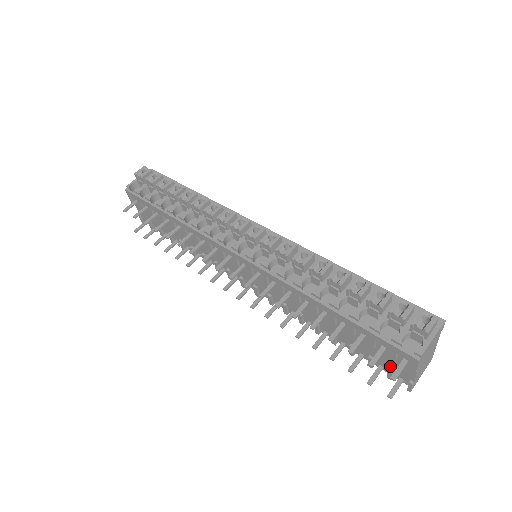
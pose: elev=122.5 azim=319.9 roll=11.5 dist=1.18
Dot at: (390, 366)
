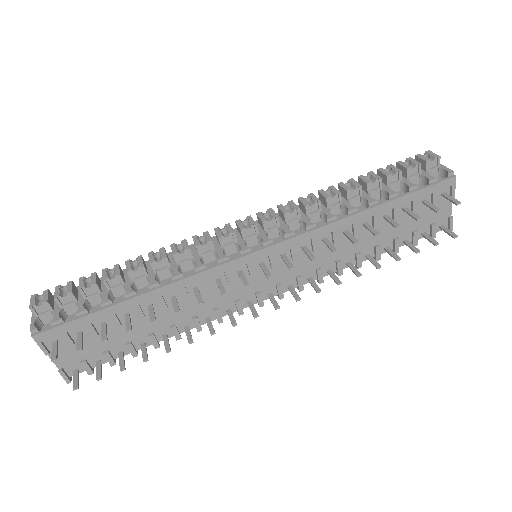
Dot at: (430, 222)
